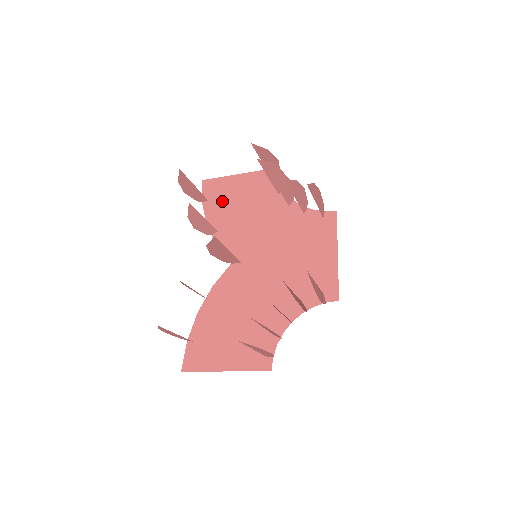
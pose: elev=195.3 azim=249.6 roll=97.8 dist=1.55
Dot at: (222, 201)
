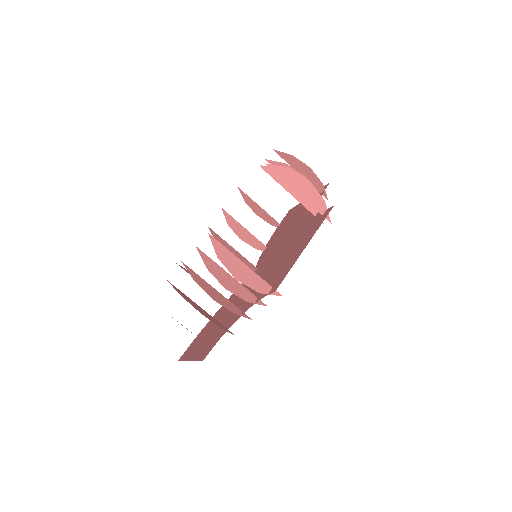
Dot at: (286, 222)
